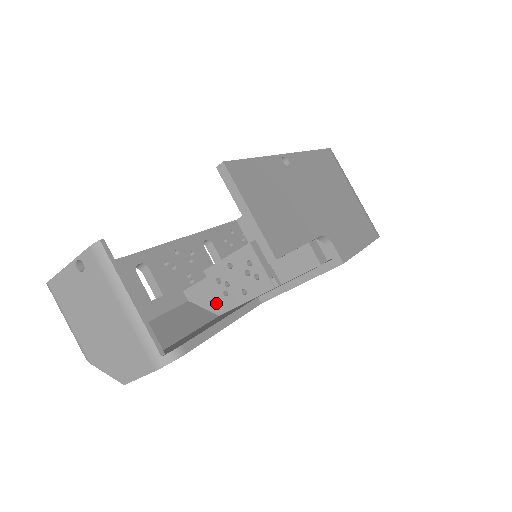
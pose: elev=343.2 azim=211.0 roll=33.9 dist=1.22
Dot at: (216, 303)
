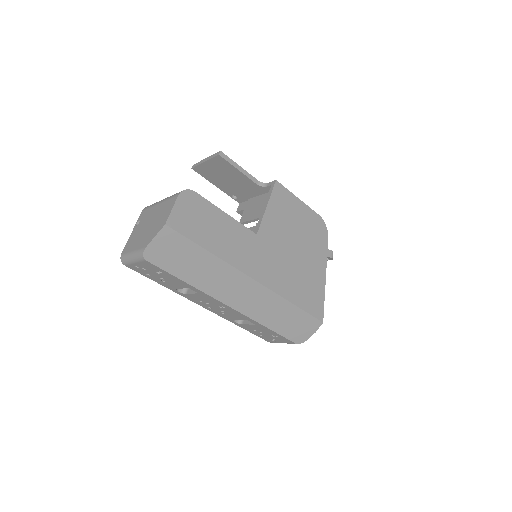
Dot at: occluded
